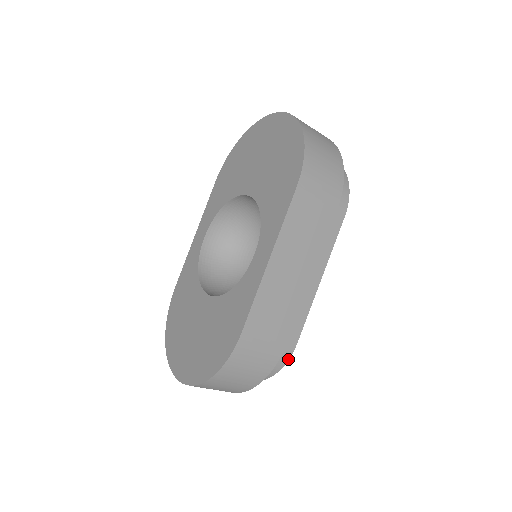
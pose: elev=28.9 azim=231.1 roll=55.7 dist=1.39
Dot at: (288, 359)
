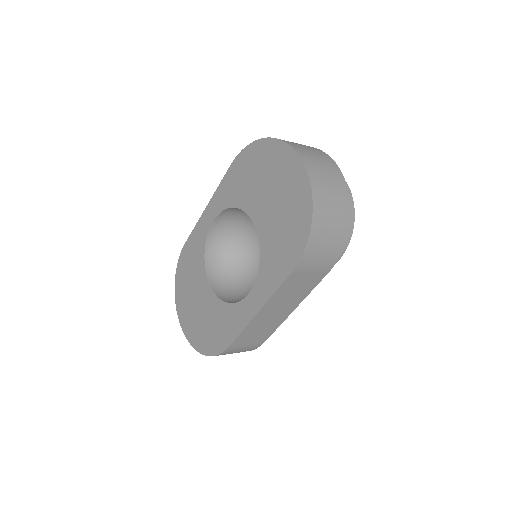
Dot at: occluded
